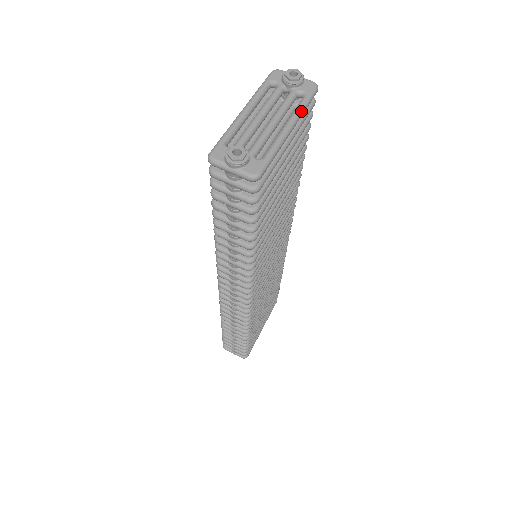
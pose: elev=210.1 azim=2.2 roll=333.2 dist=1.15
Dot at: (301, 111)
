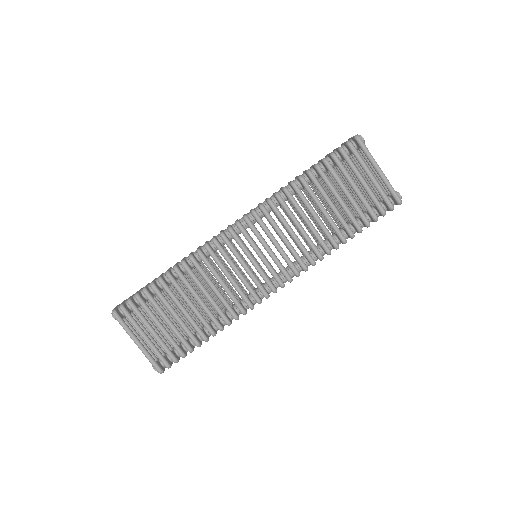
Dot at: occluded
